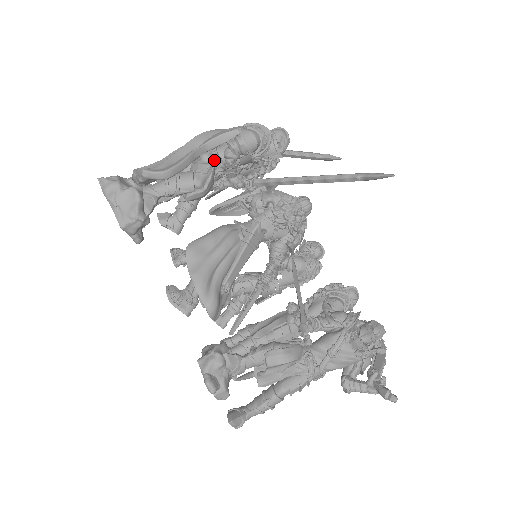
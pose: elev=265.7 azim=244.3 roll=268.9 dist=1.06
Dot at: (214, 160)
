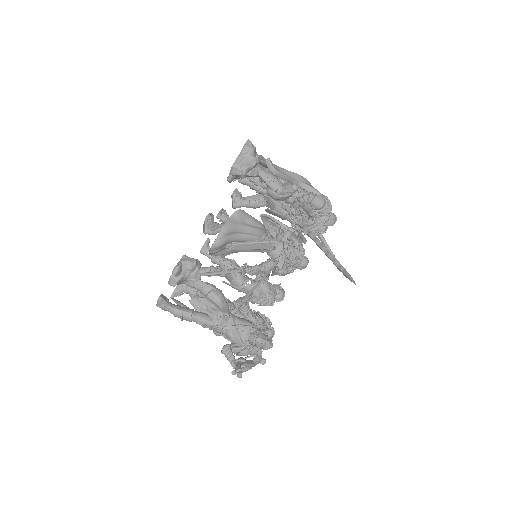
Dot at: (296, 192)
